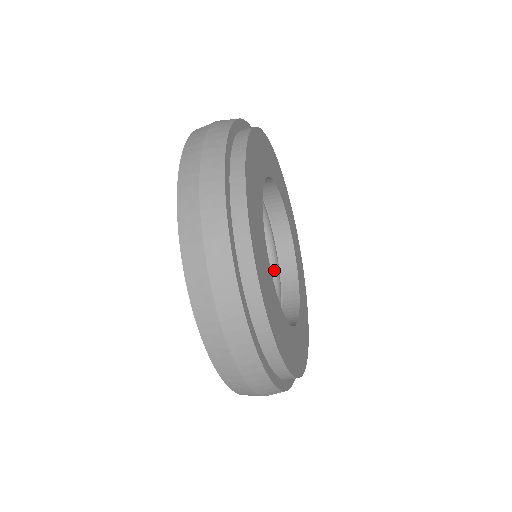
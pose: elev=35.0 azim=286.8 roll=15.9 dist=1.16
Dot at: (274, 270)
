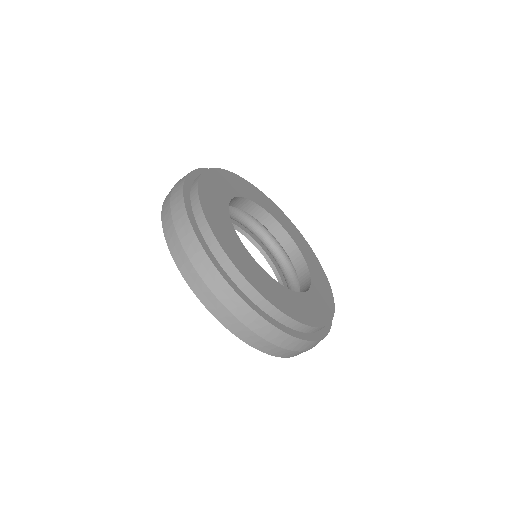
Dot at: (293, 279)
